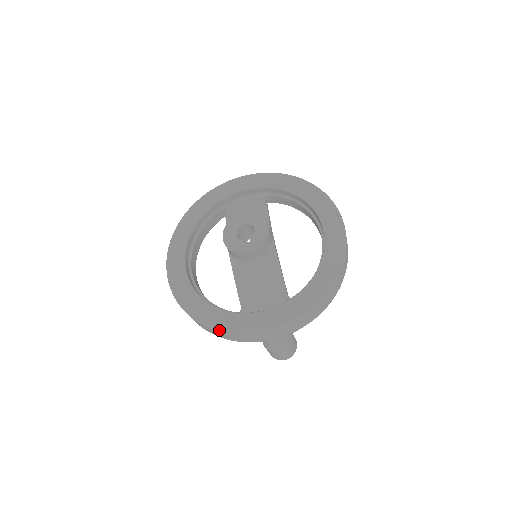
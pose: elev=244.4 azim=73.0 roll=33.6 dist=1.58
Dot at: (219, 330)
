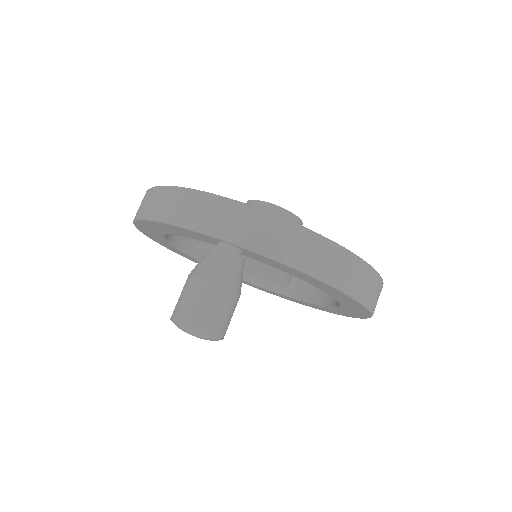
Dot at: occluded
